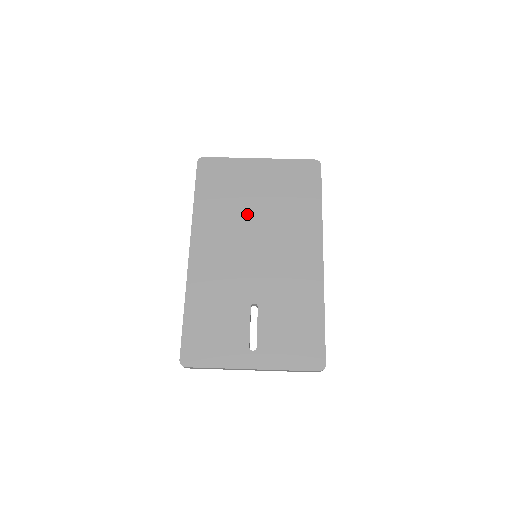
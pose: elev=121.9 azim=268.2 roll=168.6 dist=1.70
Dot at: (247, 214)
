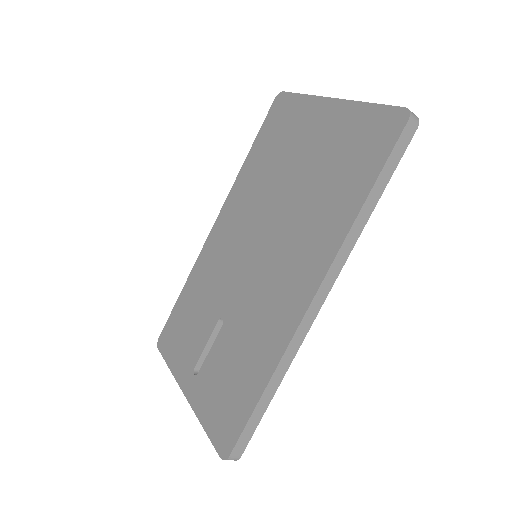
Dot at: (277, 190)
